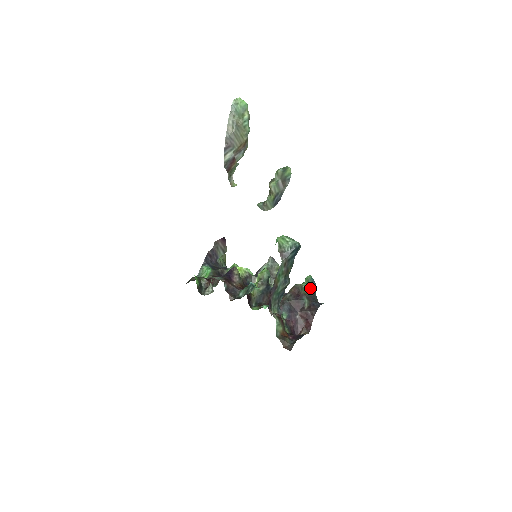
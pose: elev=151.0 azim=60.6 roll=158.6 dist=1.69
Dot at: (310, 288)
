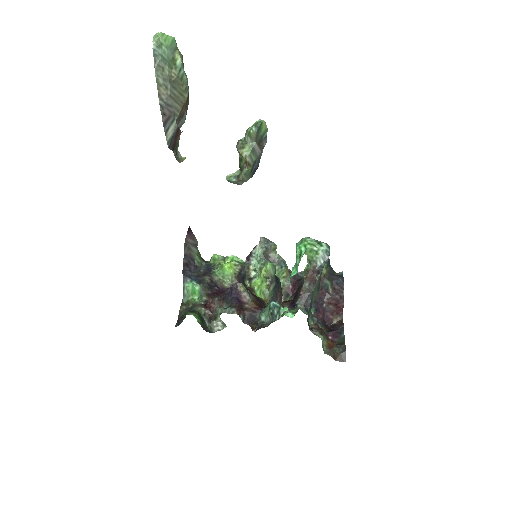
Dot at: (327, 265)
